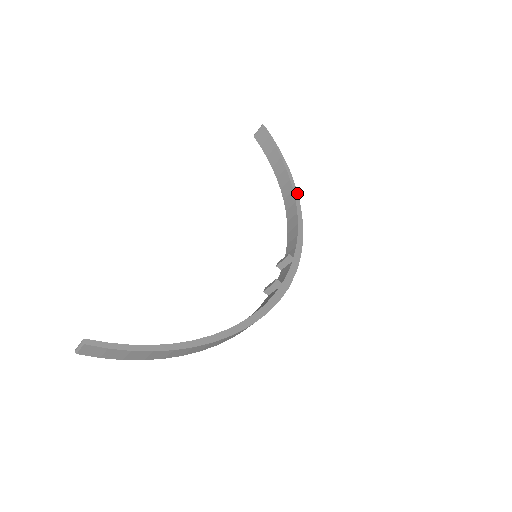
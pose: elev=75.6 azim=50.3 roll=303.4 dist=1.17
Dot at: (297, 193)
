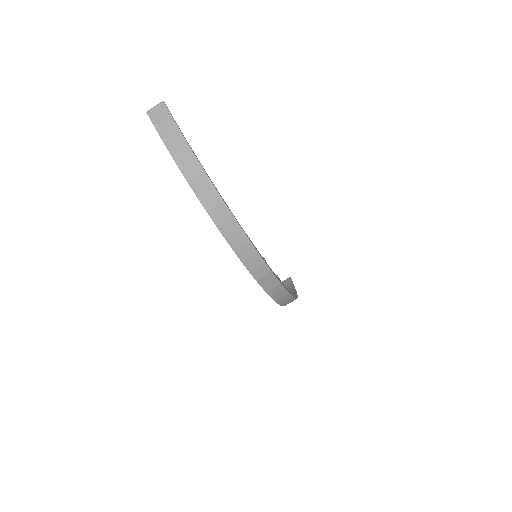
Dot at: (297, 297)
